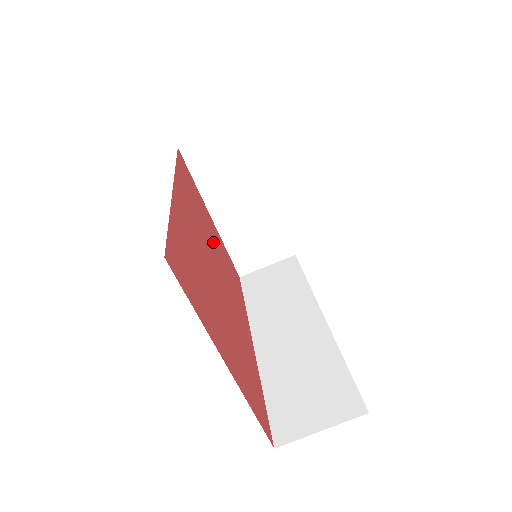
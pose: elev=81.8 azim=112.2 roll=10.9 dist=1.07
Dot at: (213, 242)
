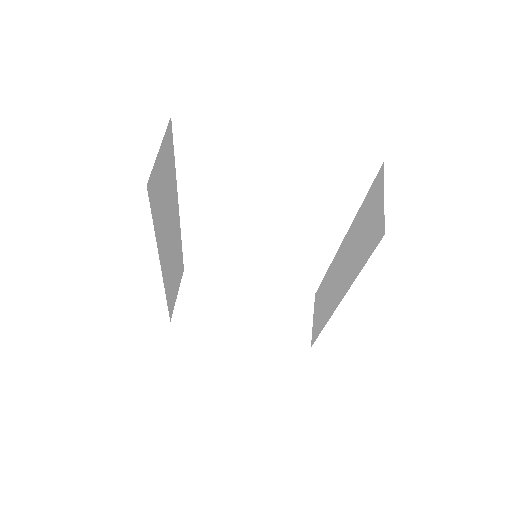
Dot at: occluded
